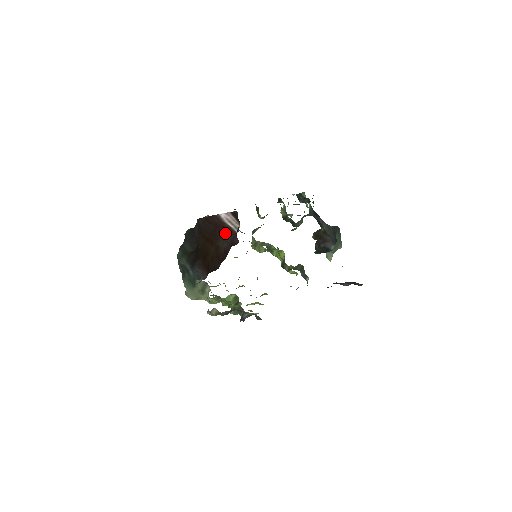
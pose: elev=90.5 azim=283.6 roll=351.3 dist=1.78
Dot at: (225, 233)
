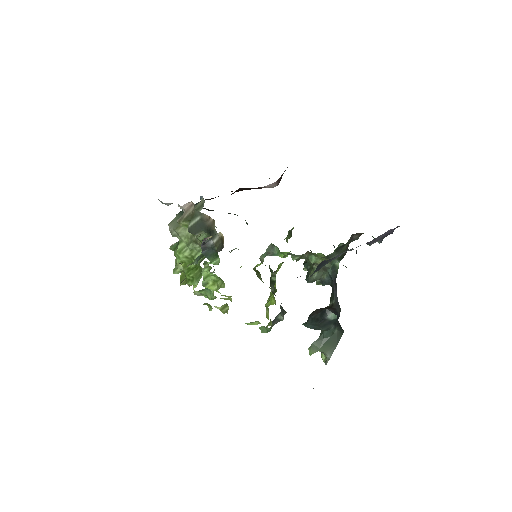
Dot at: (258, 188)
